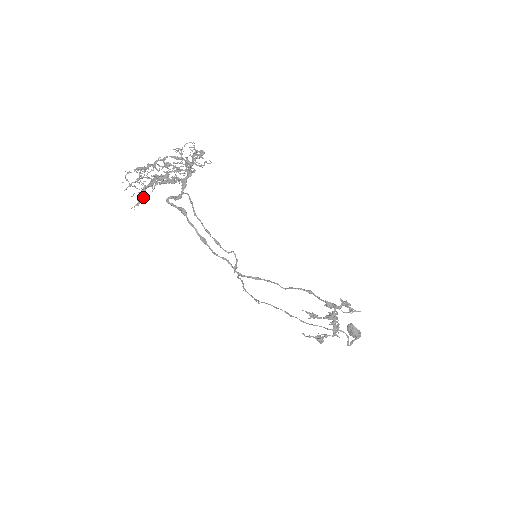
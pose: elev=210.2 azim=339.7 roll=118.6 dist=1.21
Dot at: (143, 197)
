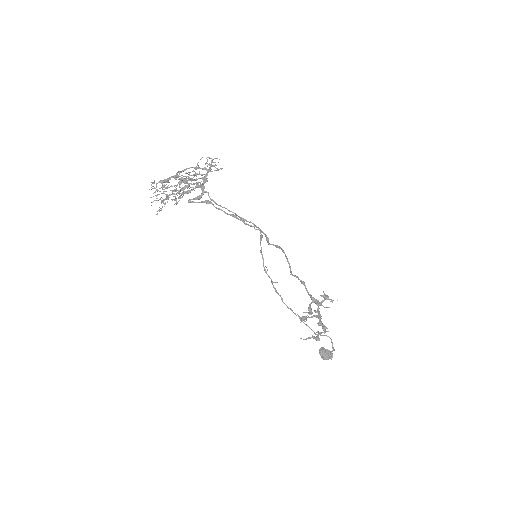
Dot at: occluded
